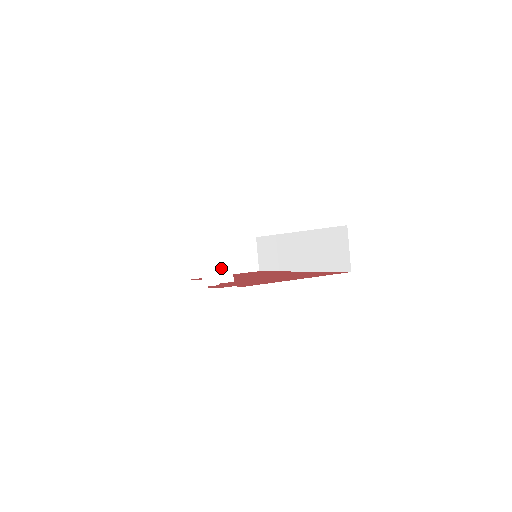
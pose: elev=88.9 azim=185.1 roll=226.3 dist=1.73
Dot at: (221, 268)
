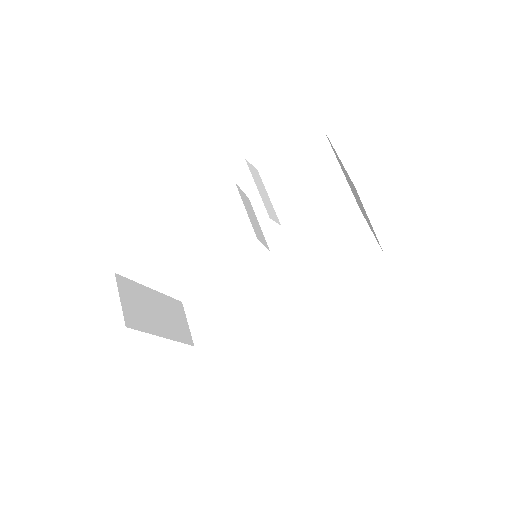
Dot at: (256, 227)
